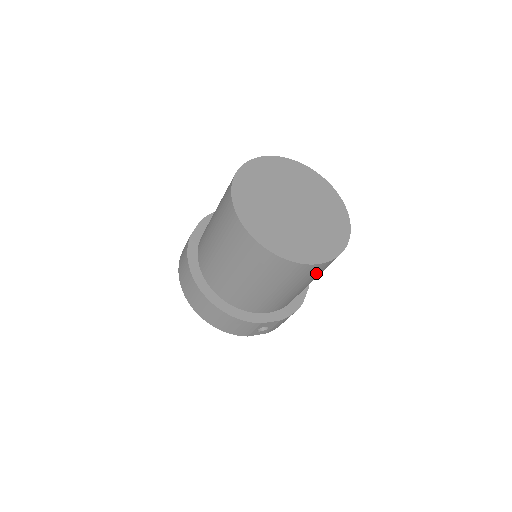
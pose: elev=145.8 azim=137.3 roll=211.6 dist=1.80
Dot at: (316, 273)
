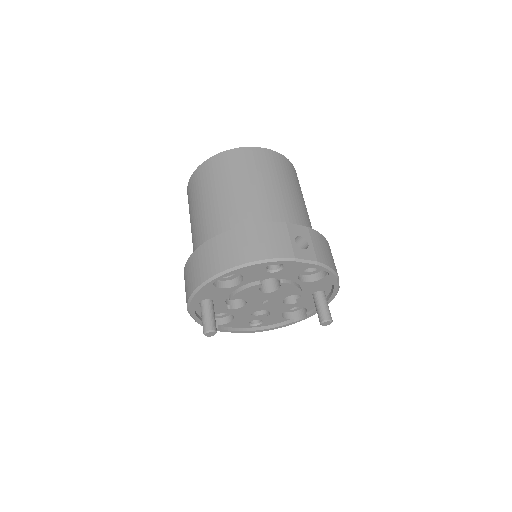
Dot at: (285, 170)
